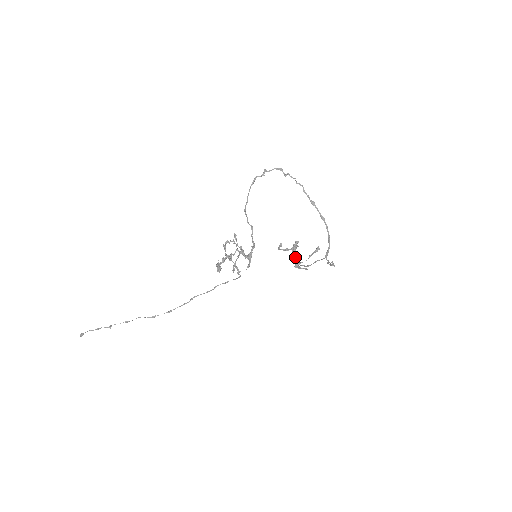
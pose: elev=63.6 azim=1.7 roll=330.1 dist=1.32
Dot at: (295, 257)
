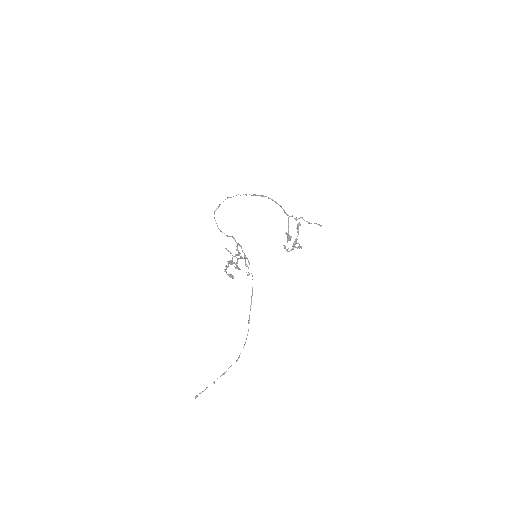
Dot at: occluded
